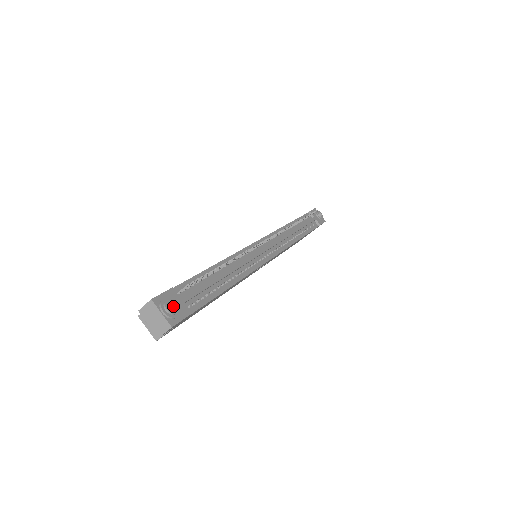
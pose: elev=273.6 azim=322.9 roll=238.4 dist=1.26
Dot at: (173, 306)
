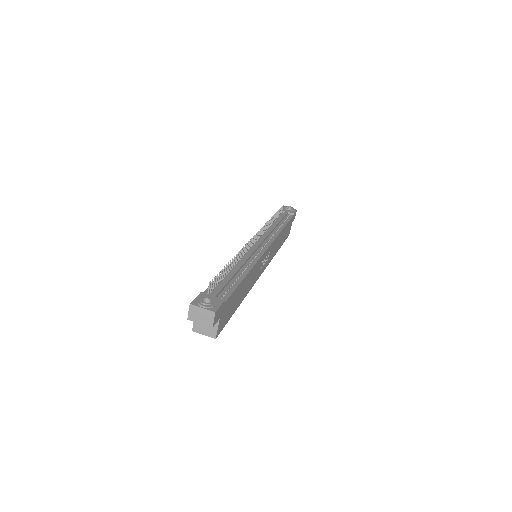
Dot at: (208, 301)
